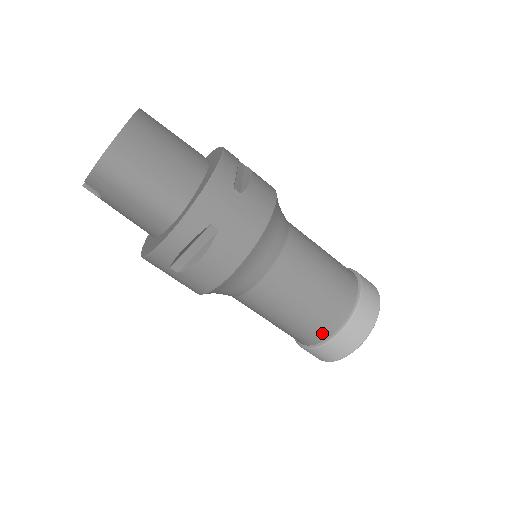
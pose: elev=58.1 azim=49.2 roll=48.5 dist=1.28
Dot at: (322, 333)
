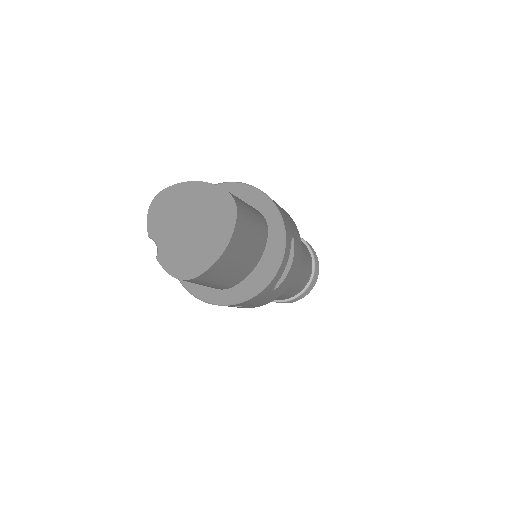
Dot at: occluded
